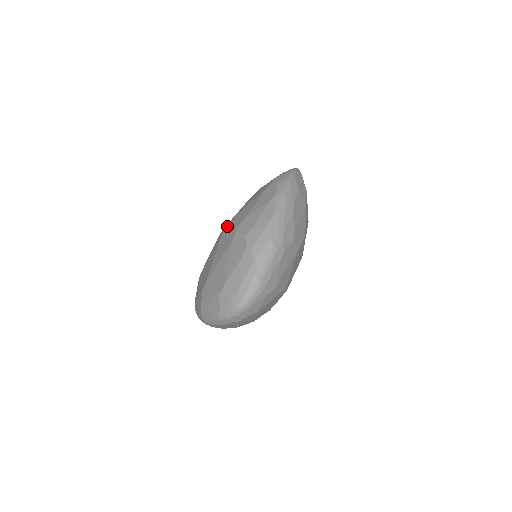
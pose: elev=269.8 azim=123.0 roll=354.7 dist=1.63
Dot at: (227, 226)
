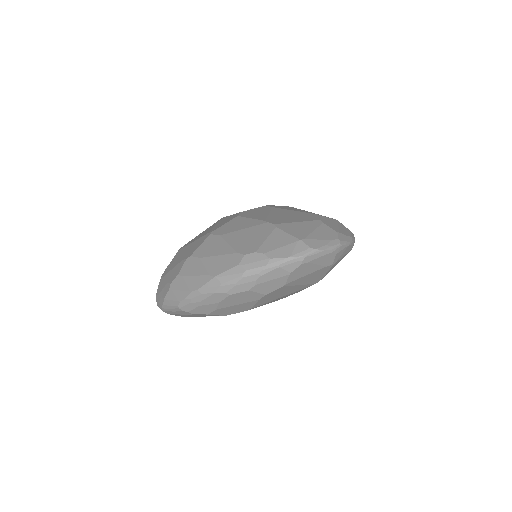
Dot at: (209, 235)
